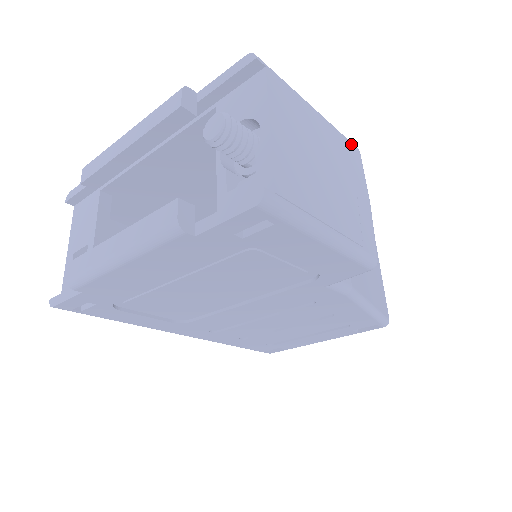
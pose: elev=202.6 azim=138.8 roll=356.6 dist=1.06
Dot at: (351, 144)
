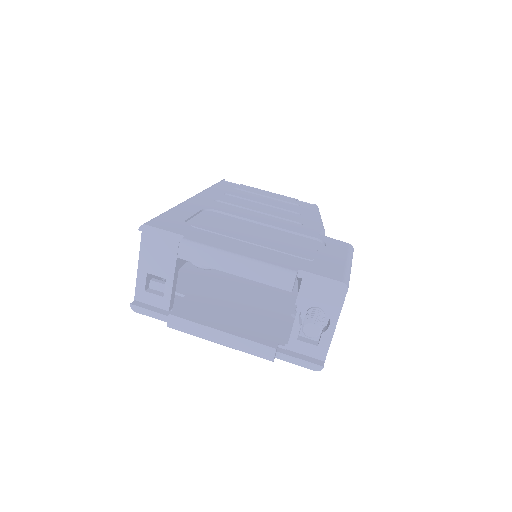
Dot at: occluded
